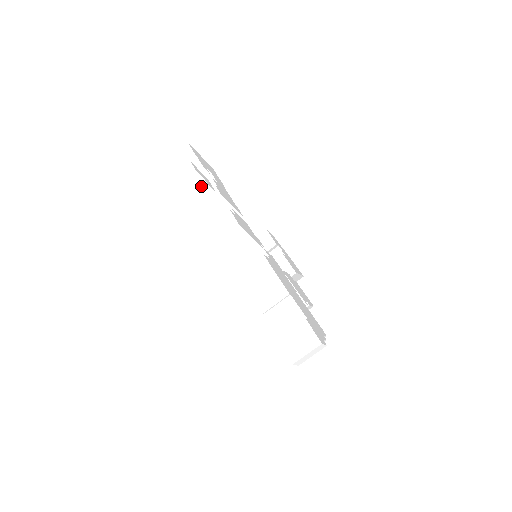
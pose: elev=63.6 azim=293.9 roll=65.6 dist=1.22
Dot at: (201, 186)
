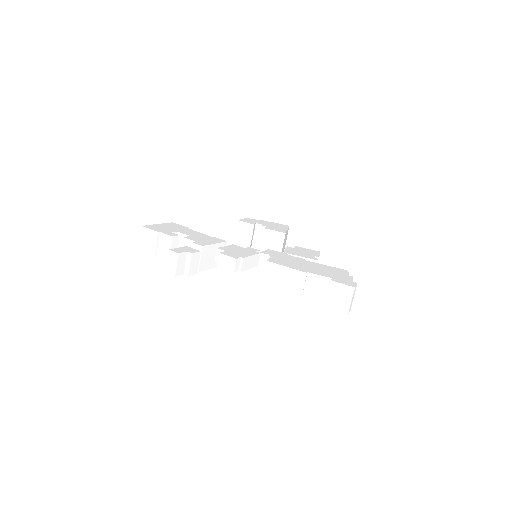
Dot at: (190, 258)
